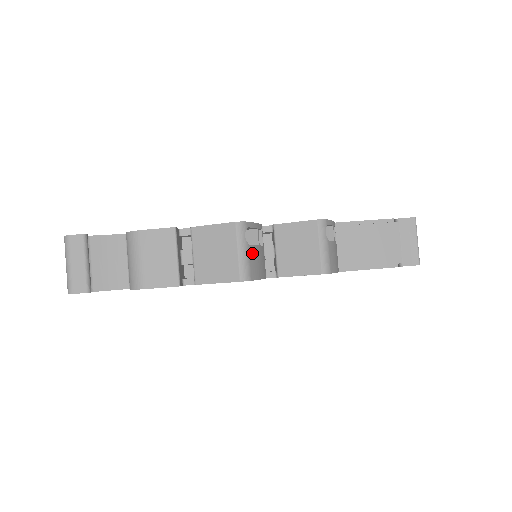
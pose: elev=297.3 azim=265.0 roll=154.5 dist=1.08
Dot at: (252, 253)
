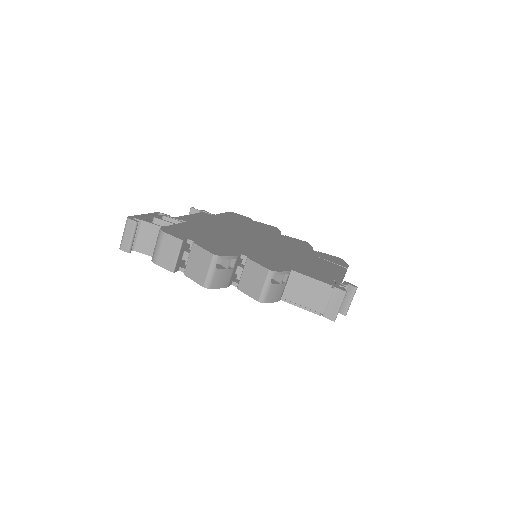
Dot at: (218, 274)
